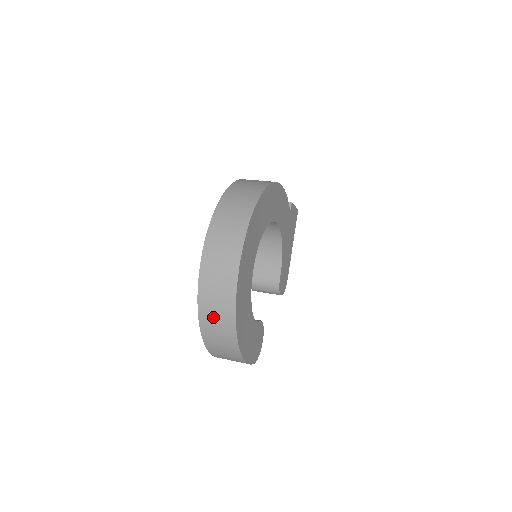
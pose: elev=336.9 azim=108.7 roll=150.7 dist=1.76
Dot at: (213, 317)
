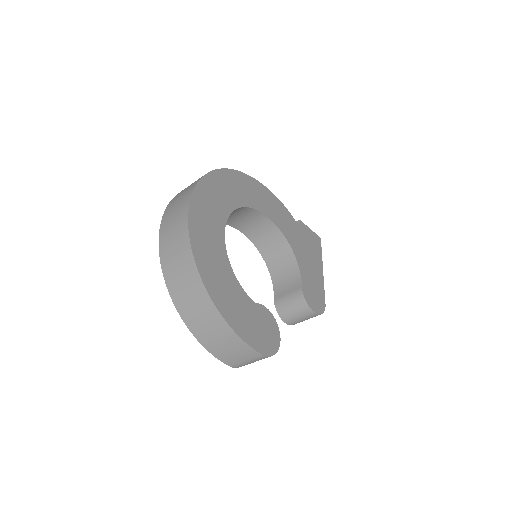
Dot at: (176, 271)
